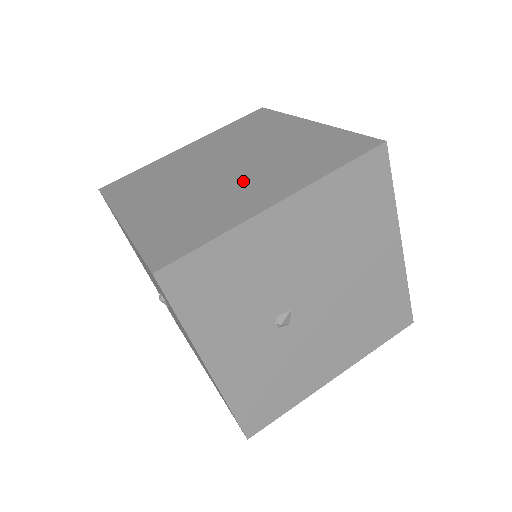
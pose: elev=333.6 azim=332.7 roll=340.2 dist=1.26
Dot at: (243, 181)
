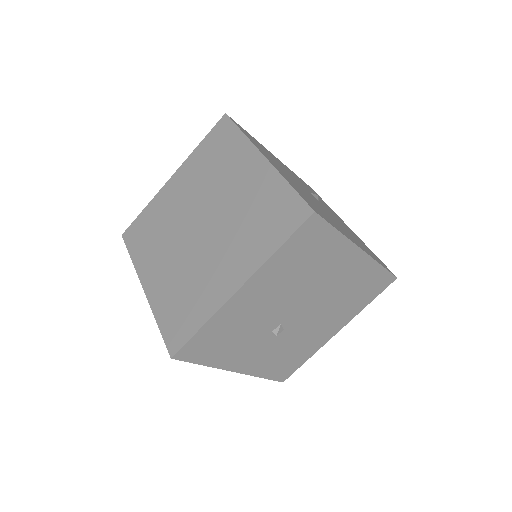
Dot at: (215, 251)
